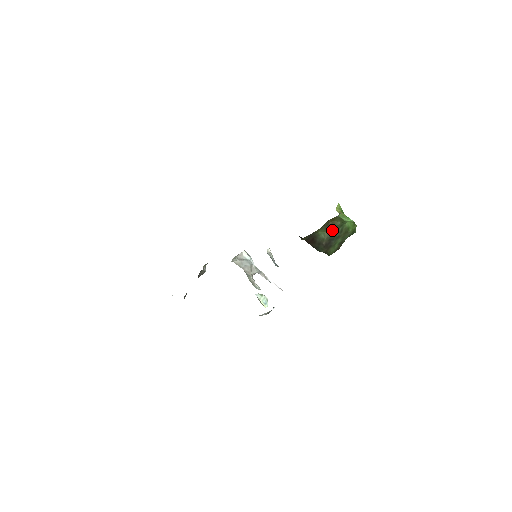
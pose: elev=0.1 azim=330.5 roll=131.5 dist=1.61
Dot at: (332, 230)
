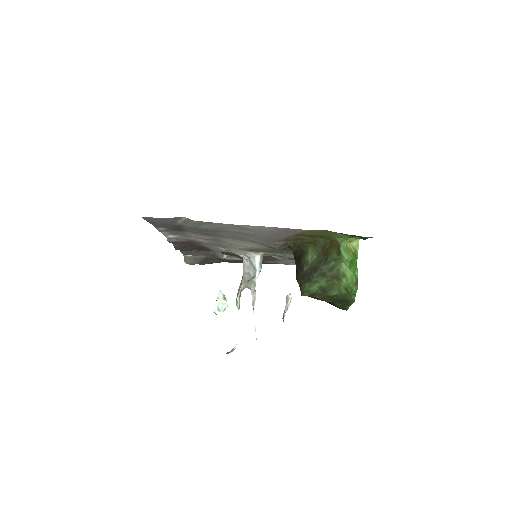
Dot at: (323, 258)
